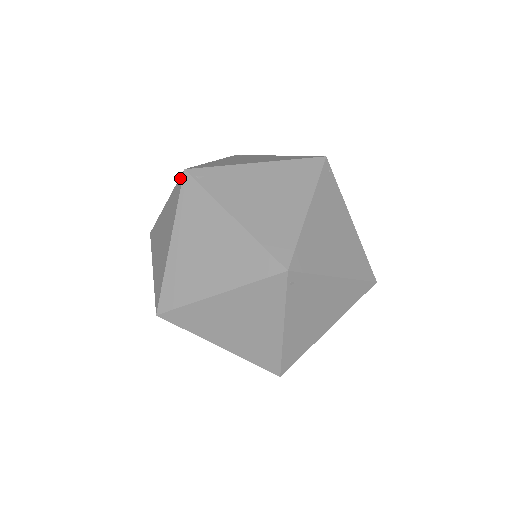
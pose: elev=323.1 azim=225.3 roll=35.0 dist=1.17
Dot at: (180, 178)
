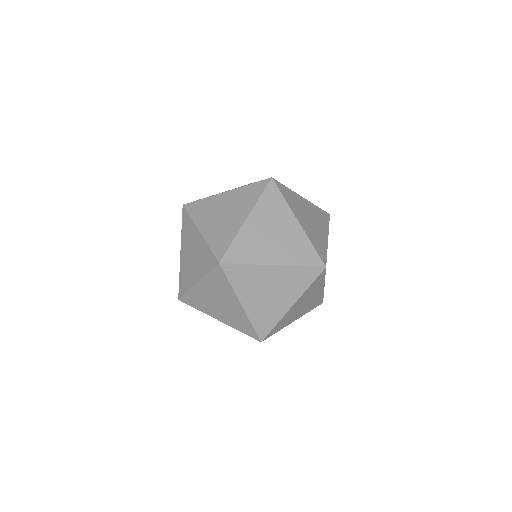
Dot at: (215, 259)
